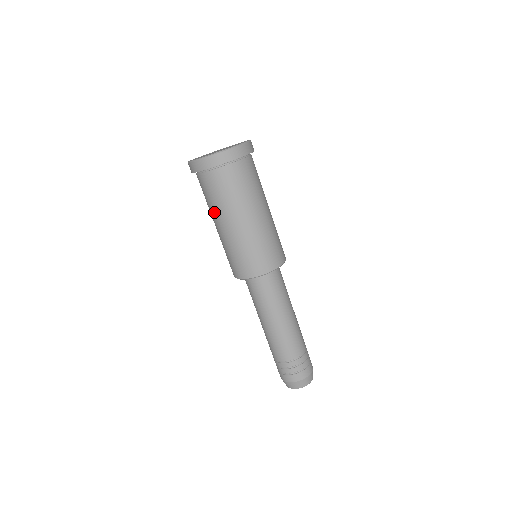
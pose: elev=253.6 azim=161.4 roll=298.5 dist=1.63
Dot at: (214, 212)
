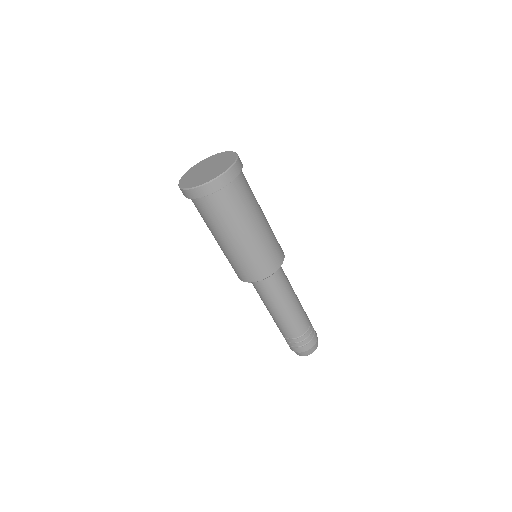
Dot at: (207, 226)
